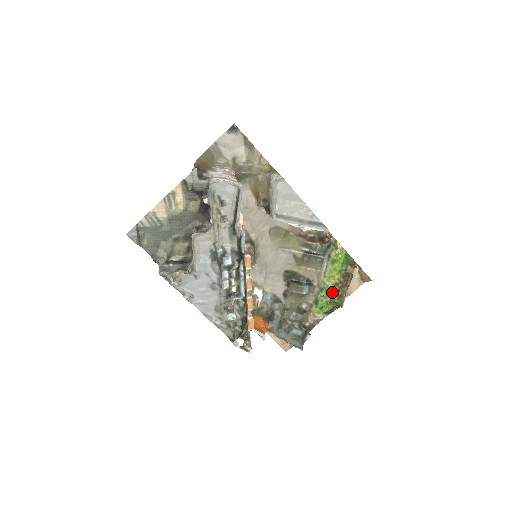
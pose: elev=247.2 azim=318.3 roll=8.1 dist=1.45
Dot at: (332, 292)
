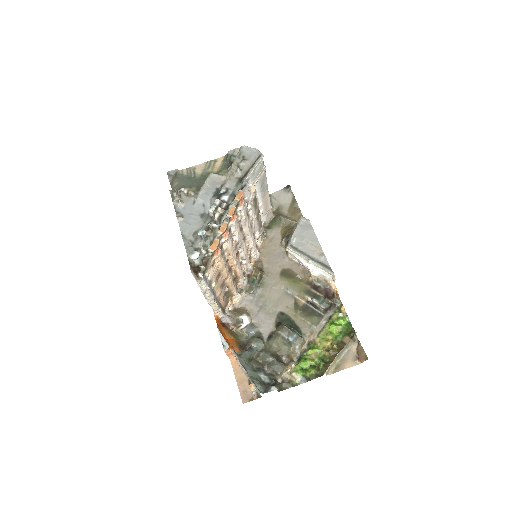
Dot at: (320, 357)
